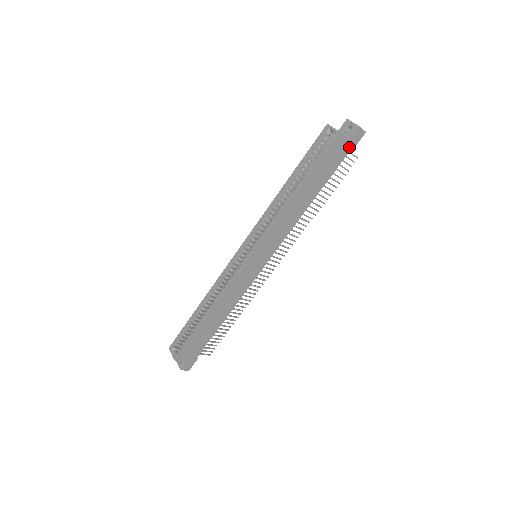
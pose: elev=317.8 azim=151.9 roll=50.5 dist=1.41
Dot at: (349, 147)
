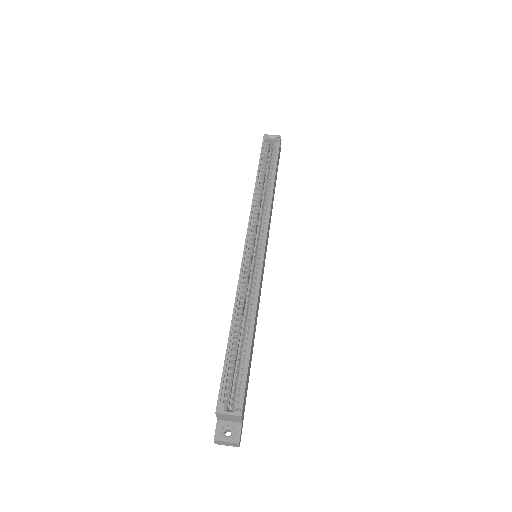
Dot at: (279, 156)
